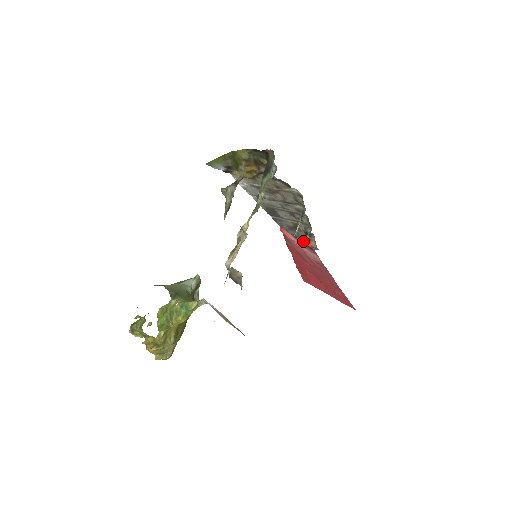
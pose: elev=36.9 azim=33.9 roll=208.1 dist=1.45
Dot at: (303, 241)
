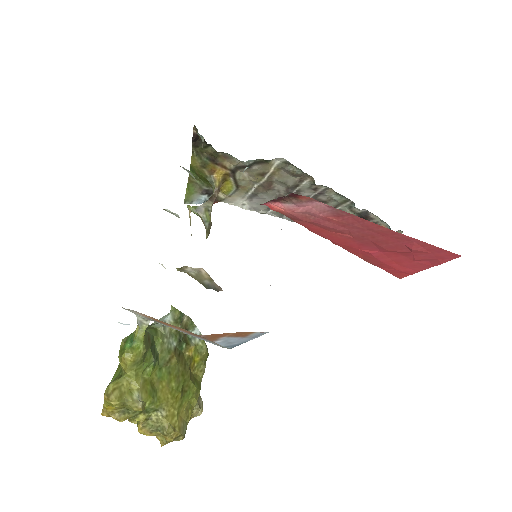
Dot at: occluded
